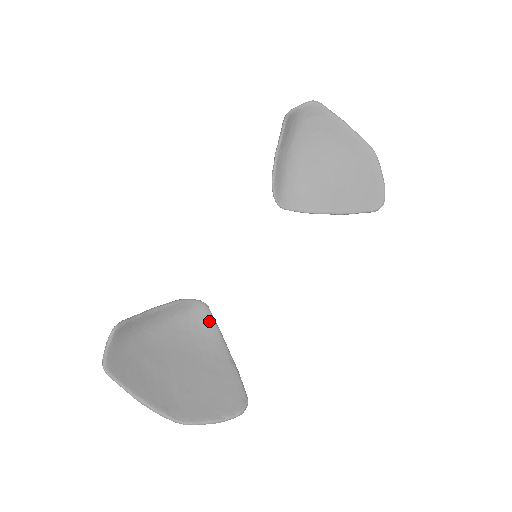
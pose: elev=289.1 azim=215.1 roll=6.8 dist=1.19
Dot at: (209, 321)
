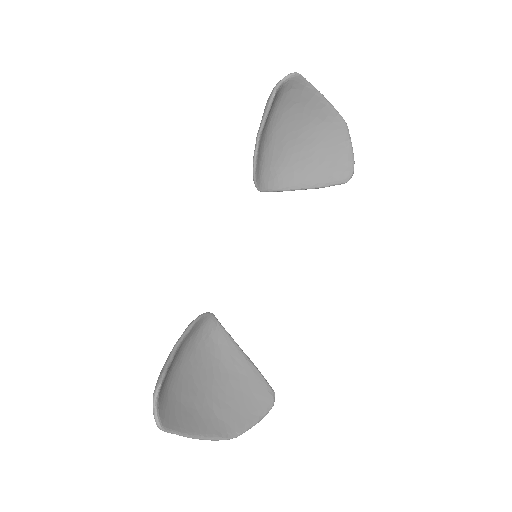
Dot at: (218, 328)
